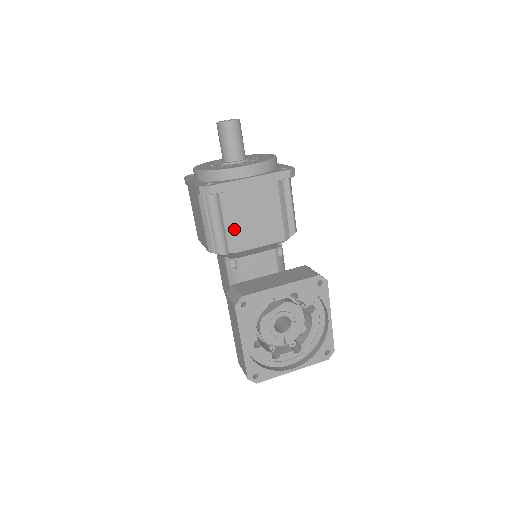
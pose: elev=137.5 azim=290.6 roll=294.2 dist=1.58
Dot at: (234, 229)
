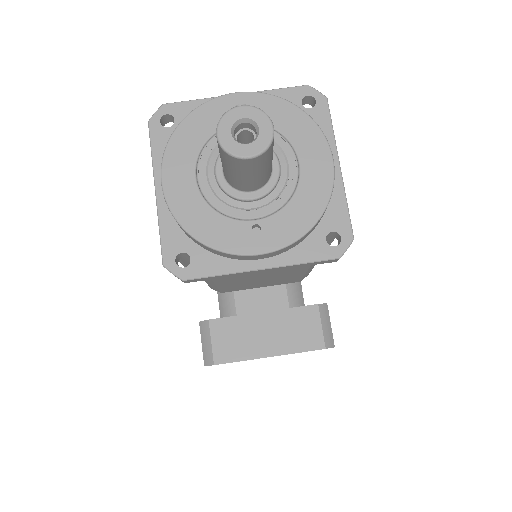
Dot at: (221, 288)
